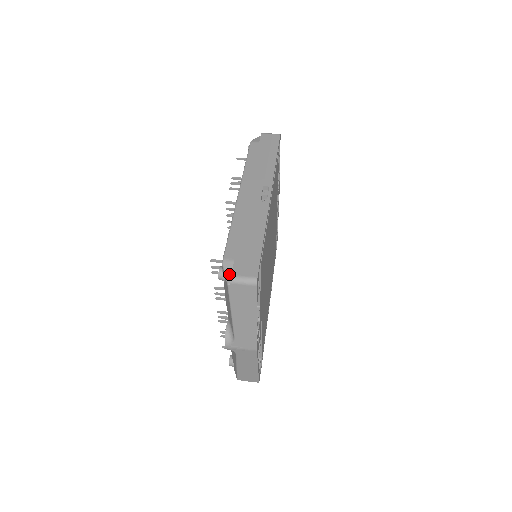
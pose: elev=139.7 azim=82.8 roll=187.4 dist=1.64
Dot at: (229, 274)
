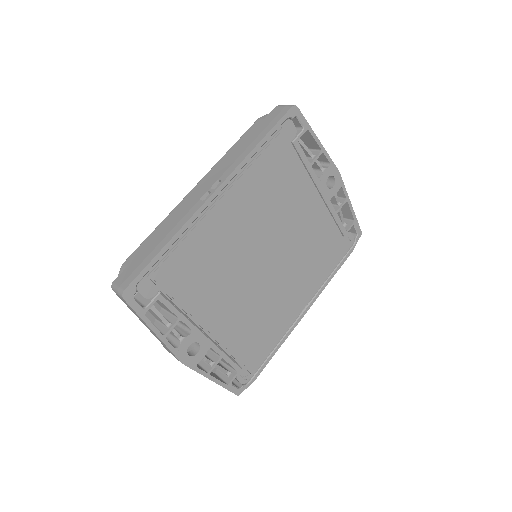
Dot at: occluded
